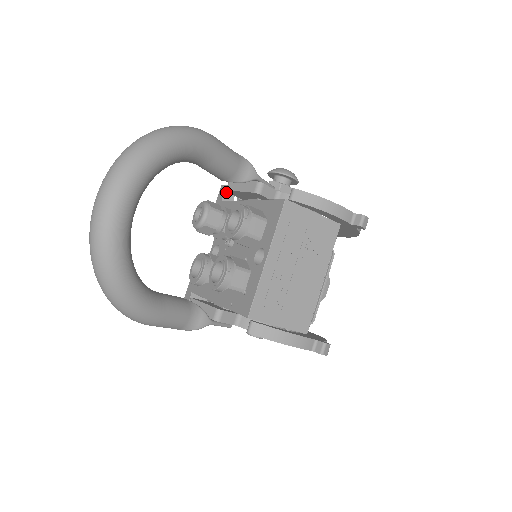
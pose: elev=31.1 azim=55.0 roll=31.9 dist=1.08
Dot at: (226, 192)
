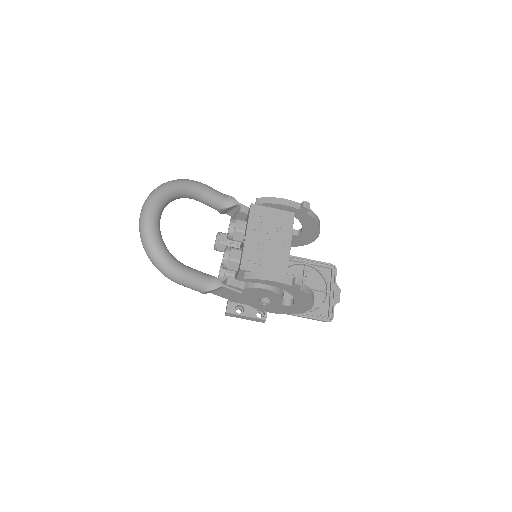
Dot at: occluded
